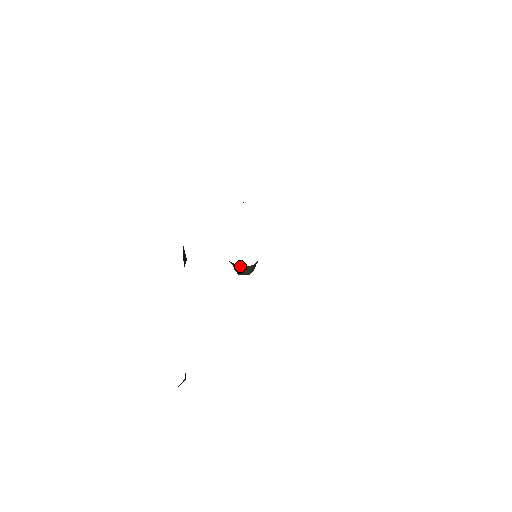
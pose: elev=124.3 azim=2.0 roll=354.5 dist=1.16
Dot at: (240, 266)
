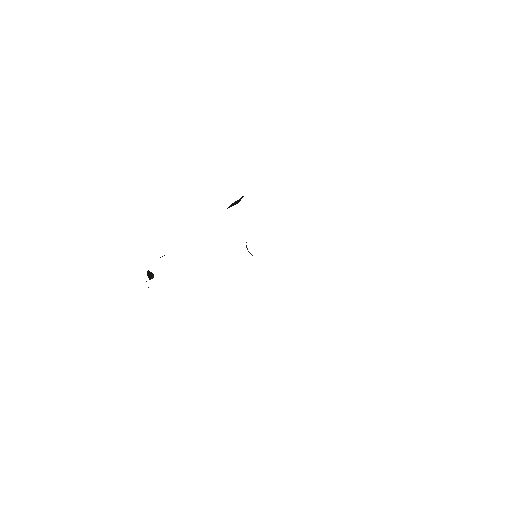
Dot at: occluded
